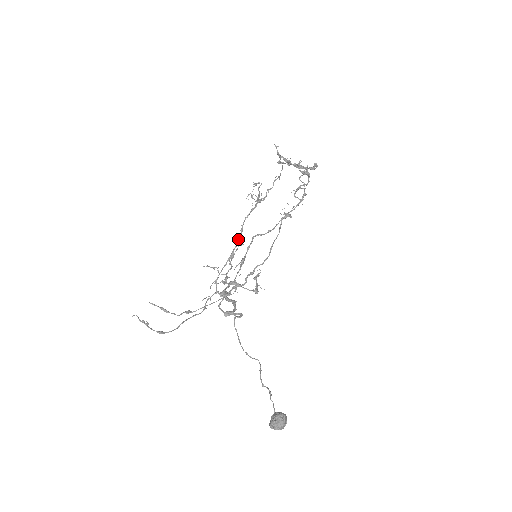
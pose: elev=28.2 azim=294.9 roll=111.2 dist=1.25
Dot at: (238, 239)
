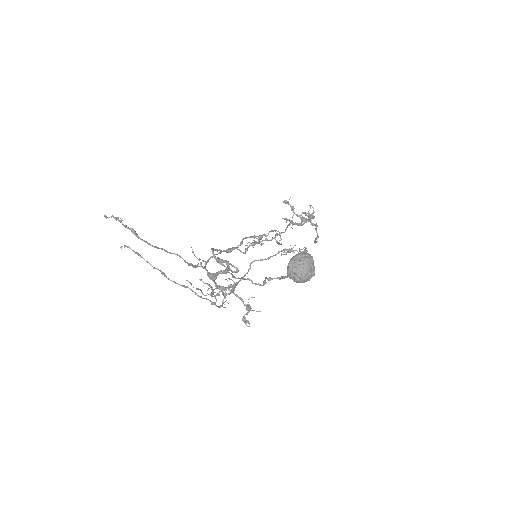
Dot at: occluded
